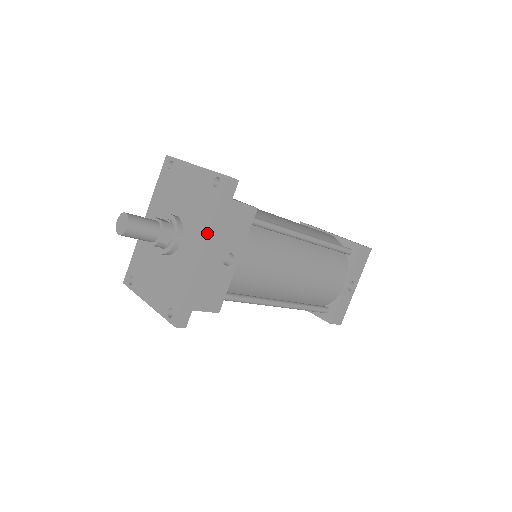
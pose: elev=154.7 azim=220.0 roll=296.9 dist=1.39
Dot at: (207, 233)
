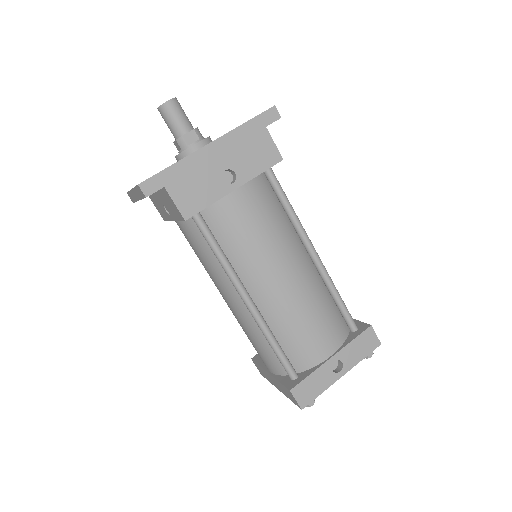
Dot at: (226, 133)
